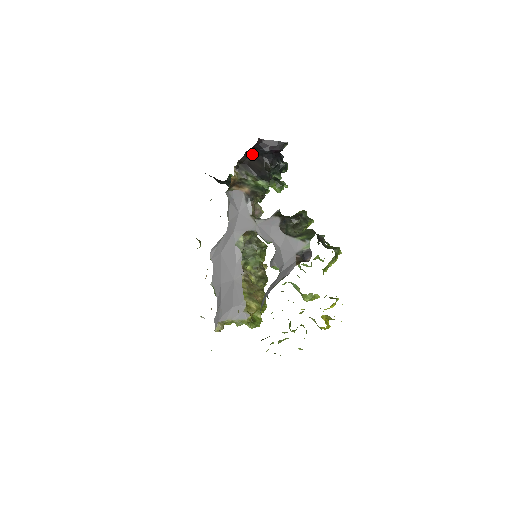
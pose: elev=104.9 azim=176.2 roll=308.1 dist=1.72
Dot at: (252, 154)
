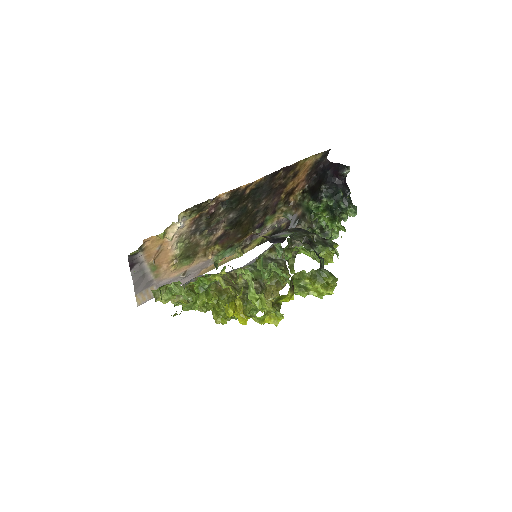
Dot at: (320, 179)
